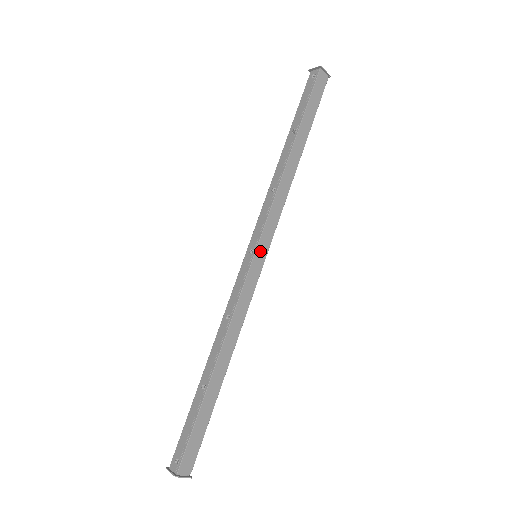
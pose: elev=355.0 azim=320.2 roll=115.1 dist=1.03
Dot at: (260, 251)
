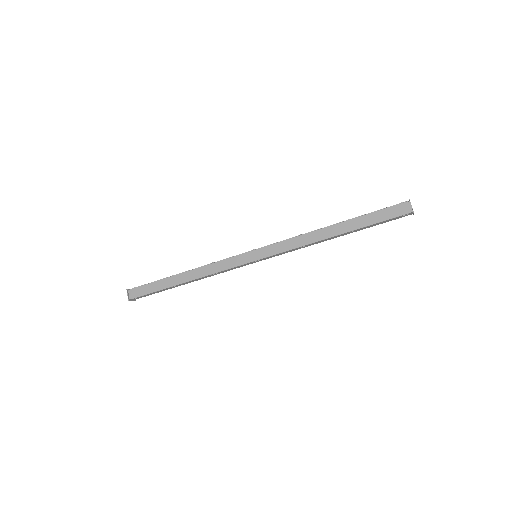
Dot at: (257, 253)
